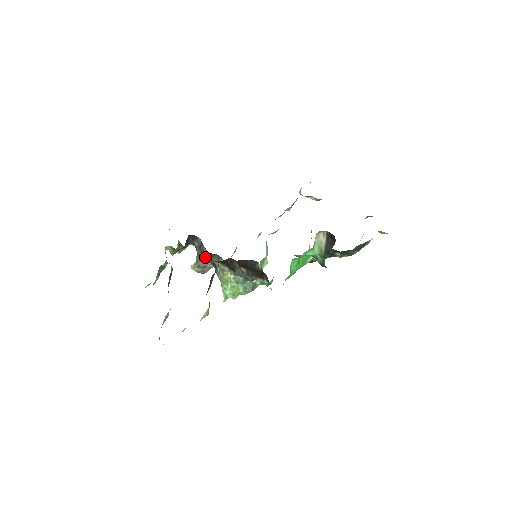
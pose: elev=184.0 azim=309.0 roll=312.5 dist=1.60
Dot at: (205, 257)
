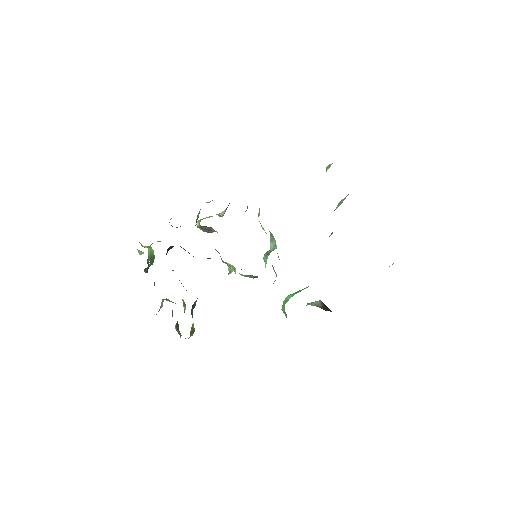
Dot at: occluded
